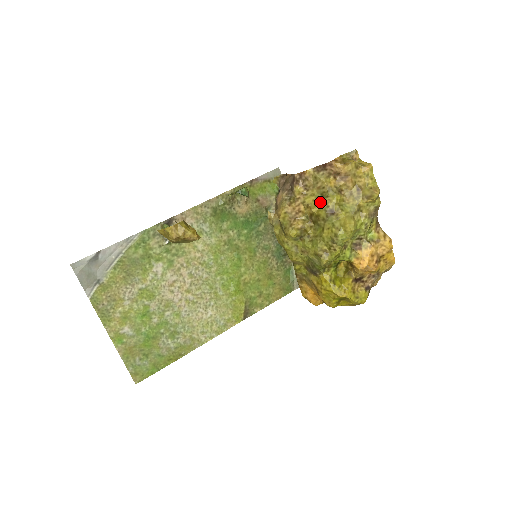
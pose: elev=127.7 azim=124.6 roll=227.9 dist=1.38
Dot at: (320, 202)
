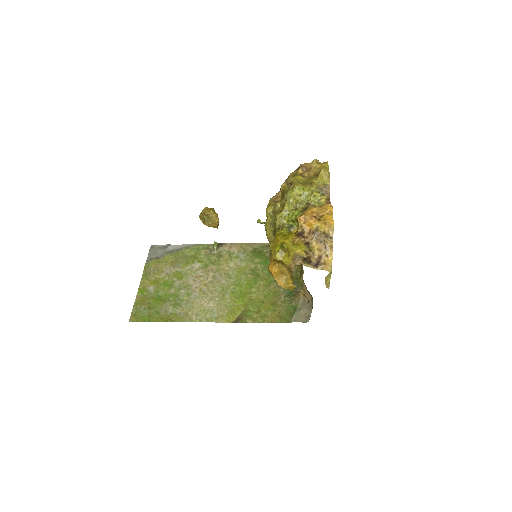
Dot at: occluded
